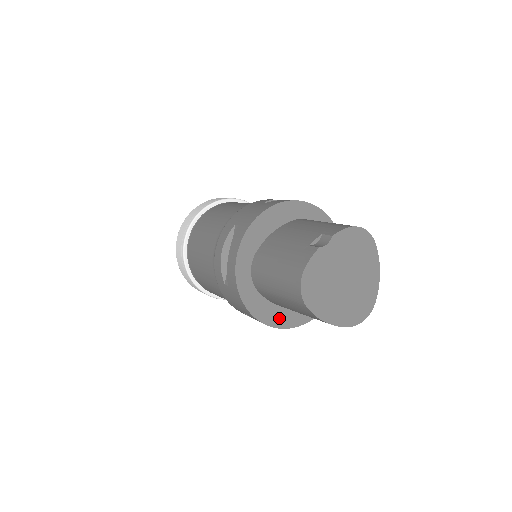
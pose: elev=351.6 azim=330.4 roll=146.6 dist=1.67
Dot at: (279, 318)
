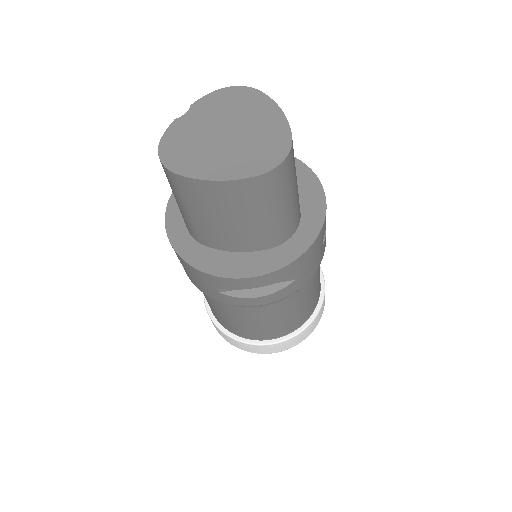
Dot at: (245, 266)
